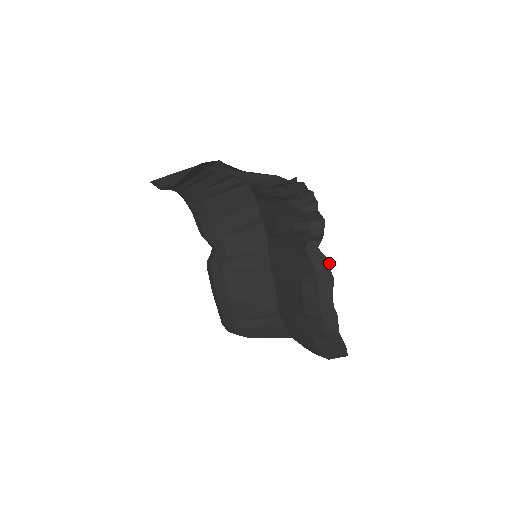
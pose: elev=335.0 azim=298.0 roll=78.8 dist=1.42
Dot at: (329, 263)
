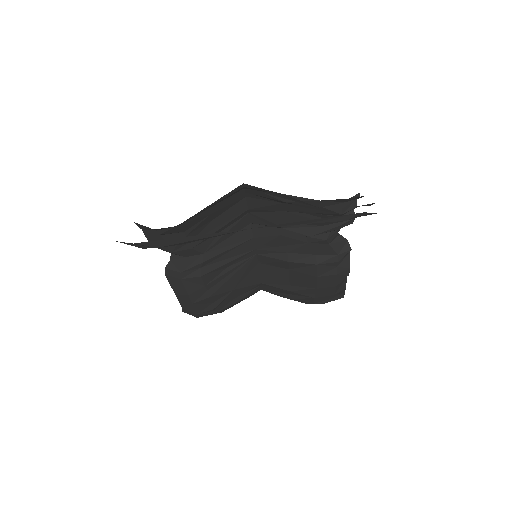
Dot at: (347, 241)
